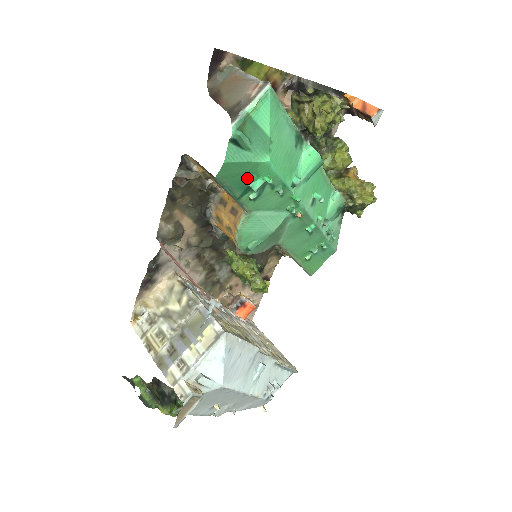
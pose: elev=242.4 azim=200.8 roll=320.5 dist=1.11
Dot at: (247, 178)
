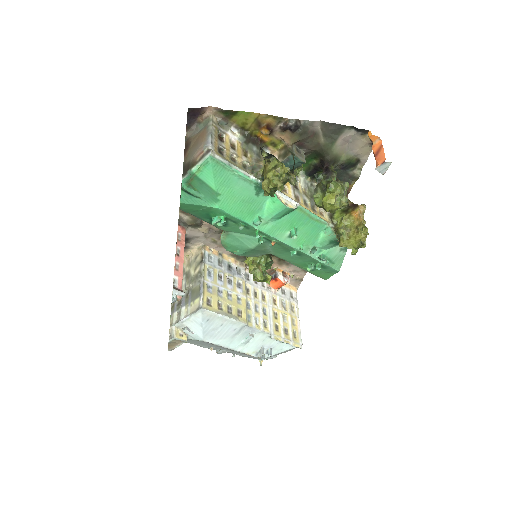
Dot at: (207, 213)
